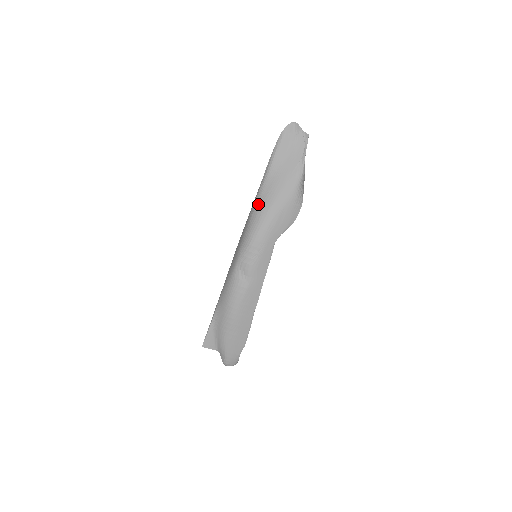
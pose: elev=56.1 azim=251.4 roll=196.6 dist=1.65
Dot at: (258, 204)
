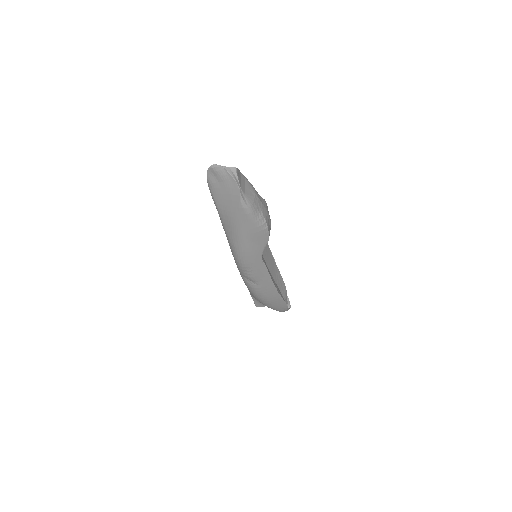
Dot at: (227, 236)
